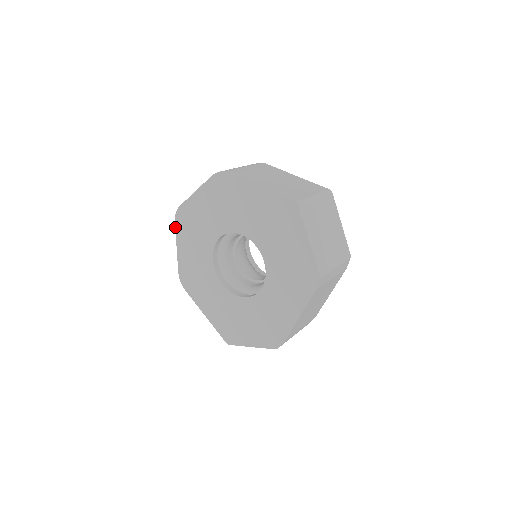
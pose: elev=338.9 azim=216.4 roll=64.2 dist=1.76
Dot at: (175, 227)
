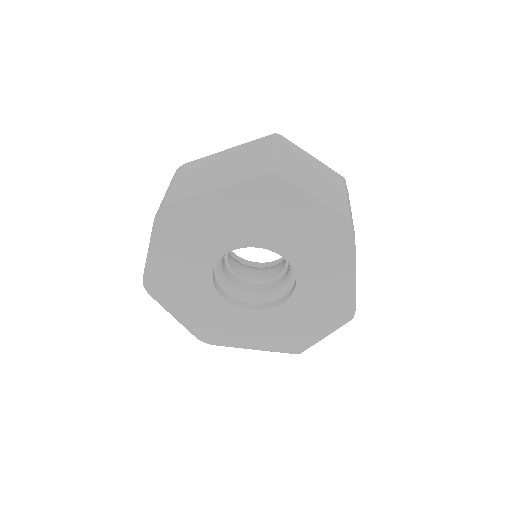
Dot at: occluded
